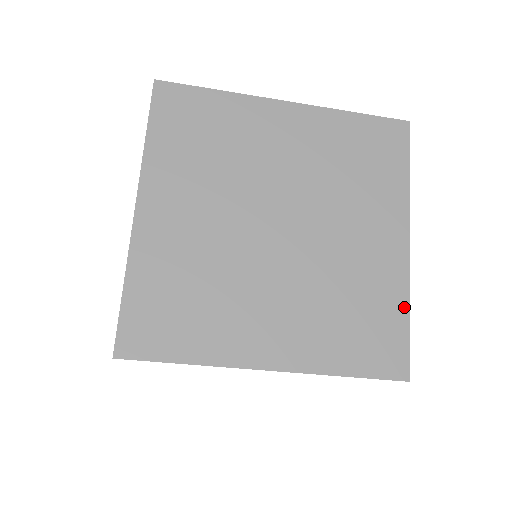
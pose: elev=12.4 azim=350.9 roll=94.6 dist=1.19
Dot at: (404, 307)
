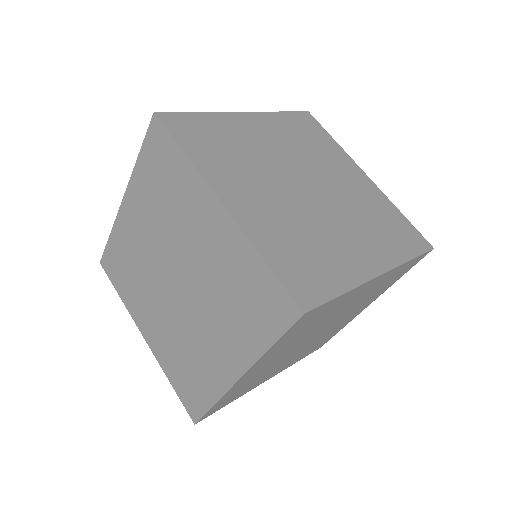
Dot at: (256, 257)
